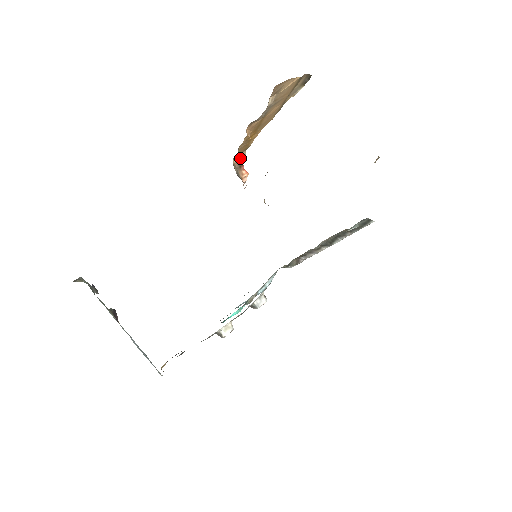
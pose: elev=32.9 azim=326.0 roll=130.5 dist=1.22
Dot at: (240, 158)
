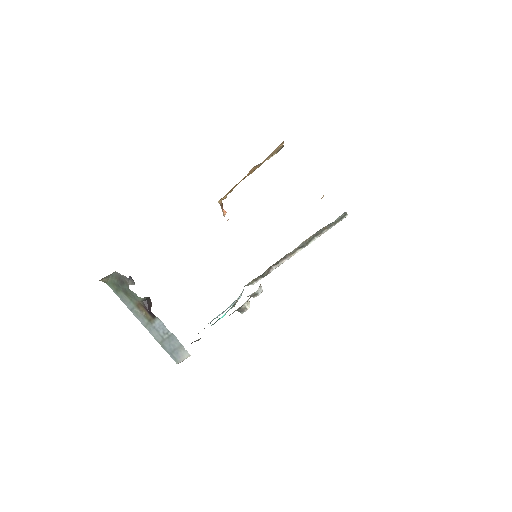
Dot at: (221, 201)
